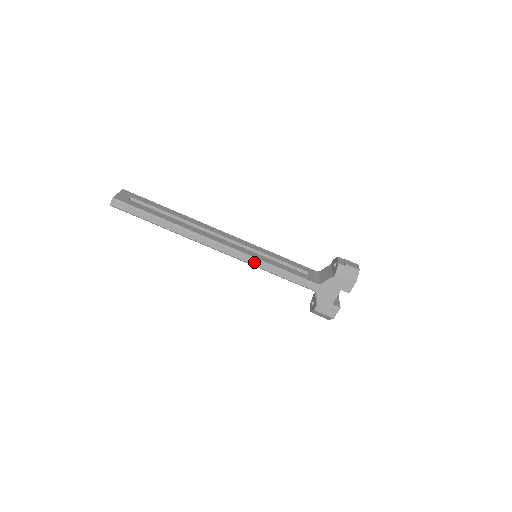
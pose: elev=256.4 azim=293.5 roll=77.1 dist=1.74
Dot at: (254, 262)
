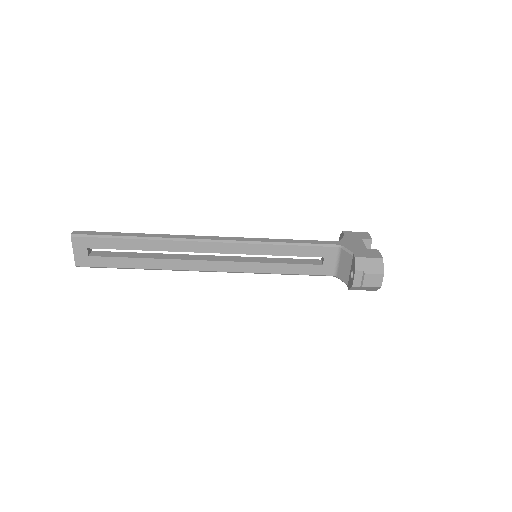
Dot at: (254, 272)
